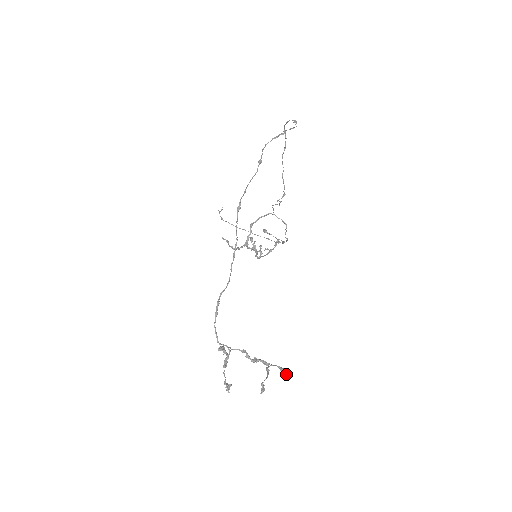
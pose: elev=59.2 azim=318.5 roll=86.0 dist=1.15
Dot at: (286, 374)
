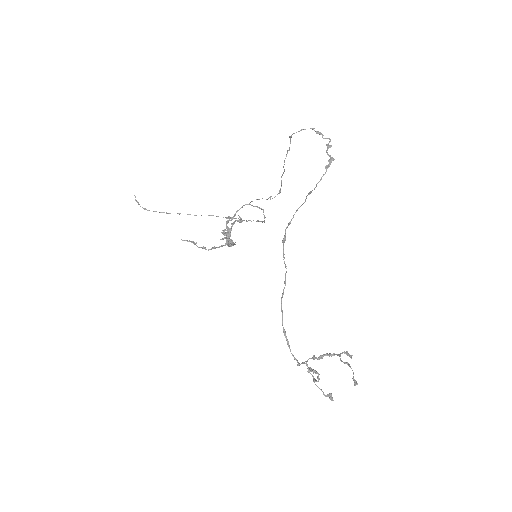
Dot at: (351, 355)
